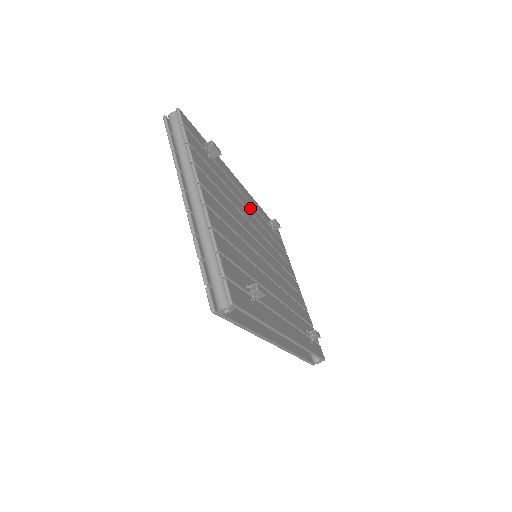
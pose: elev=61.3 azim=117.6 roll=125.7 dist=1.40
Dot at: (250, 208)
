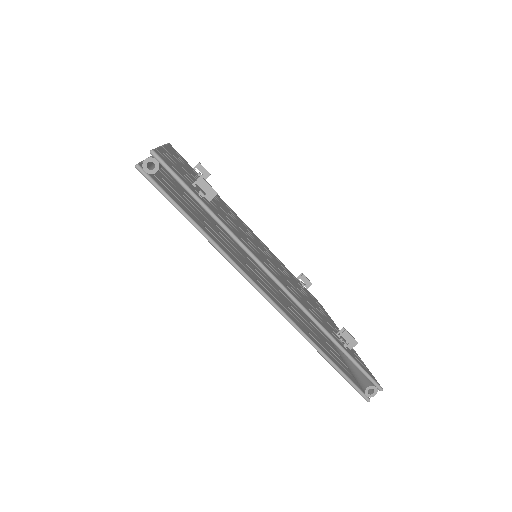
Dot at: (259, 241)
